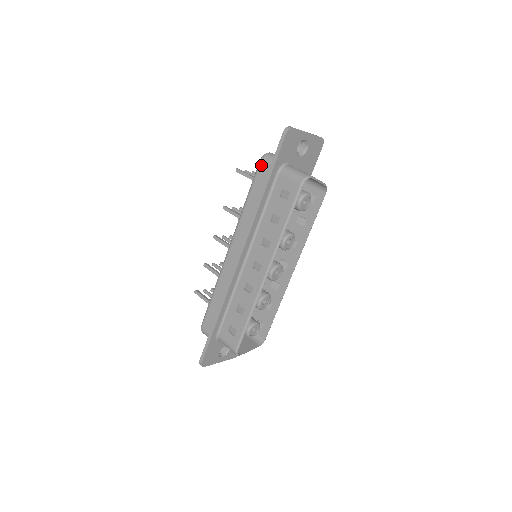
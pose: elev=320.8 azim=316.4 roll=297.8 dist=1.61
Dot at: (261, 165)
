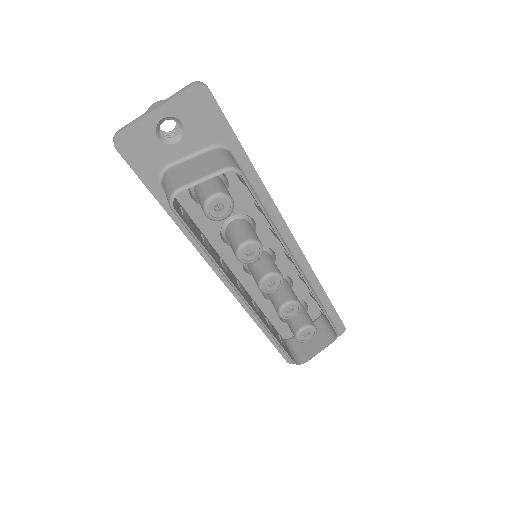
Dot at: occluded
